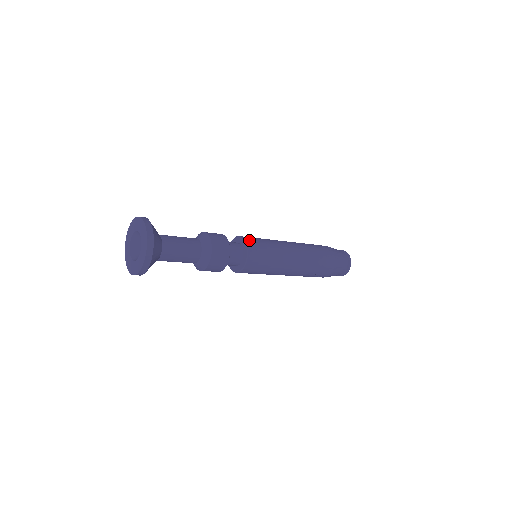
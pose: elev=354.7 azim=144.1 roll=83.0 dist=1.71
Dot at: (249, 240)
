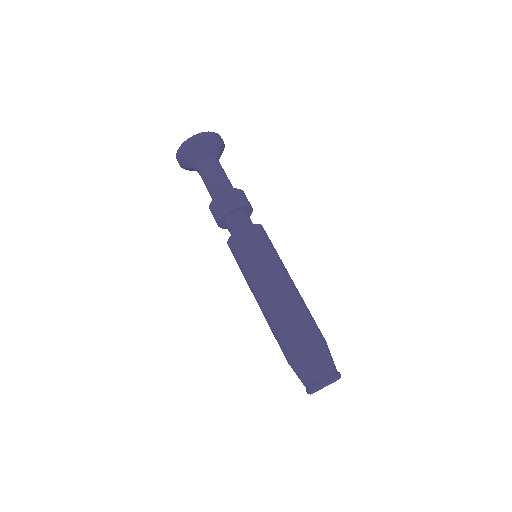
Dot at: occluded
